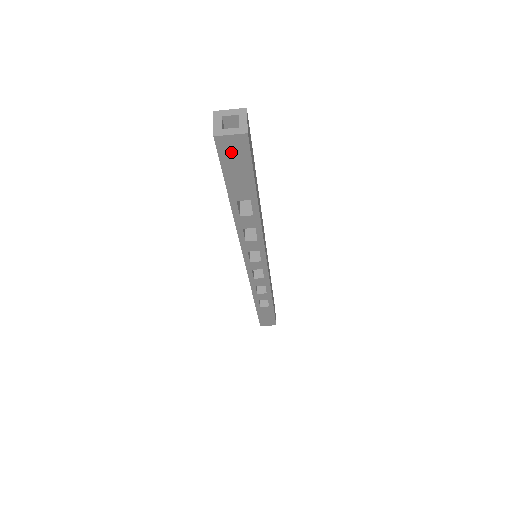
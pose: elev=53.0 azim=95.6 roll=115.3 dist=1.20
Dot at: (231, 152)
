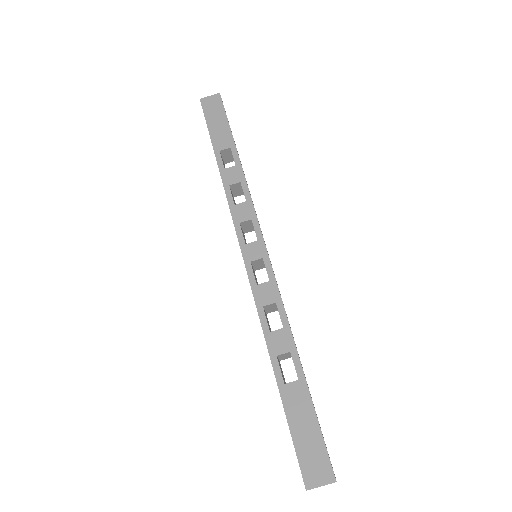
Dot at: (211, 108)
